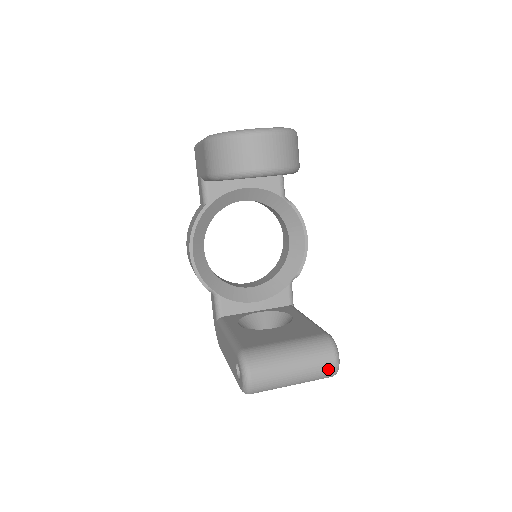
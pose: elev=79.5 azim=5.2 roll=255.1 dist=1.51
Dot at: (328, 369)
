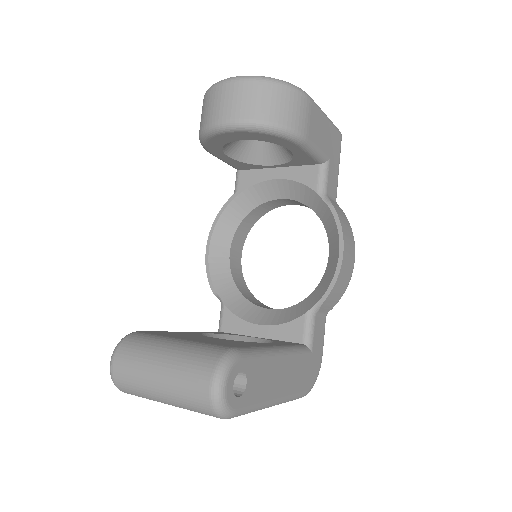
Dot at: (200, 392)
